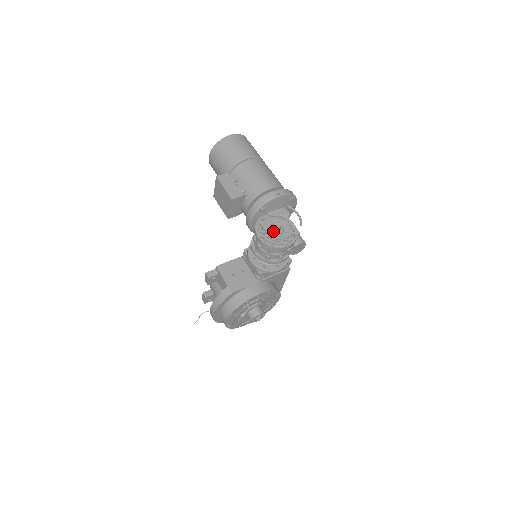
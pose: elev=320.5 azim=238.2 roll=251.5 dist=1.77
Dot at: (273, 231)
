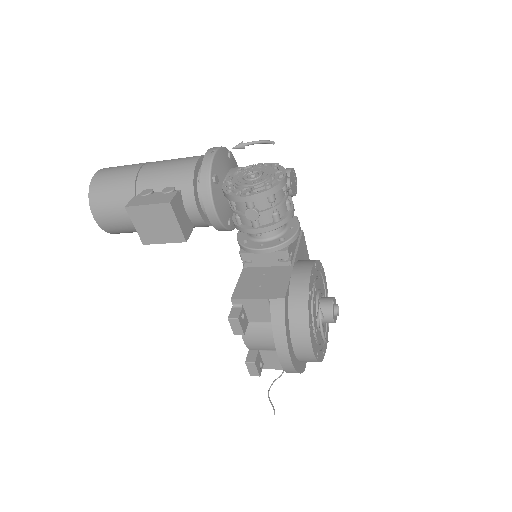
Dot at: (252, 178)
